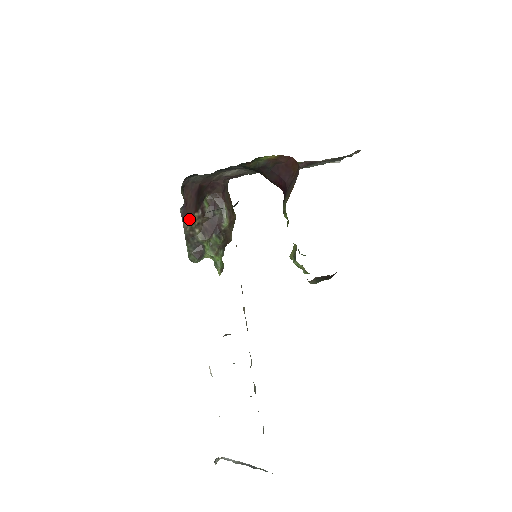
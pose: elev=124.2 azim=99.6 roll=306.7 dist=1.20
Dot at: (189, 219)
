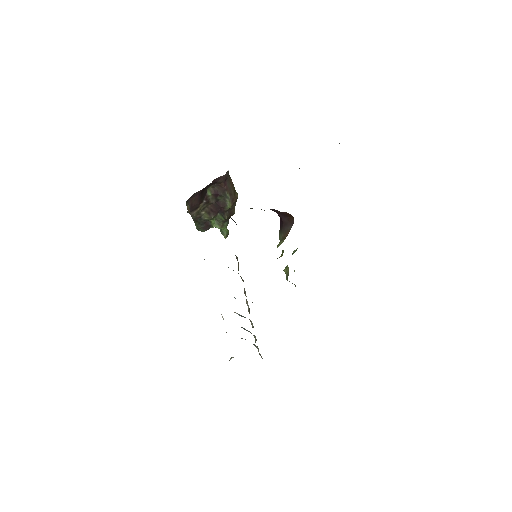
Dot at: (195, 210)
